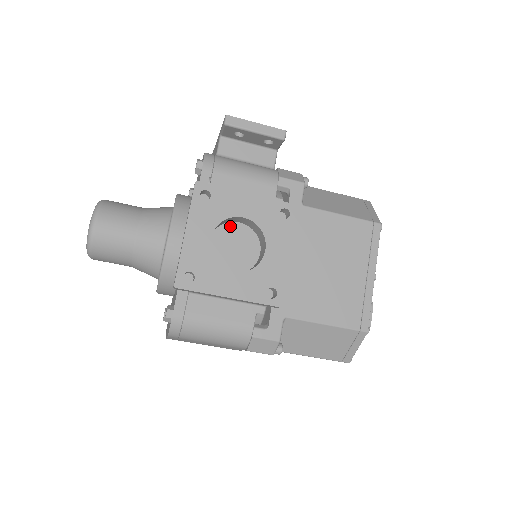
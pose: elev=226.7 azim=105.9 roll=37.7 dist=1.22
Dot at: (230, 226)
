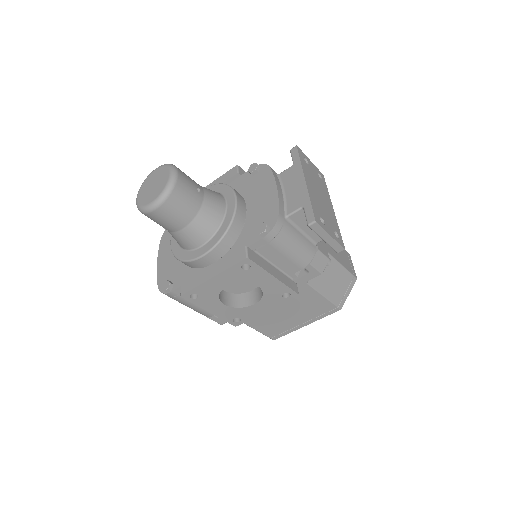
Dot at: occluded
